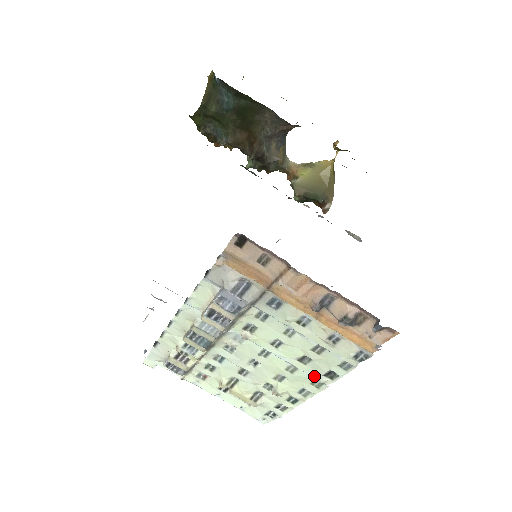
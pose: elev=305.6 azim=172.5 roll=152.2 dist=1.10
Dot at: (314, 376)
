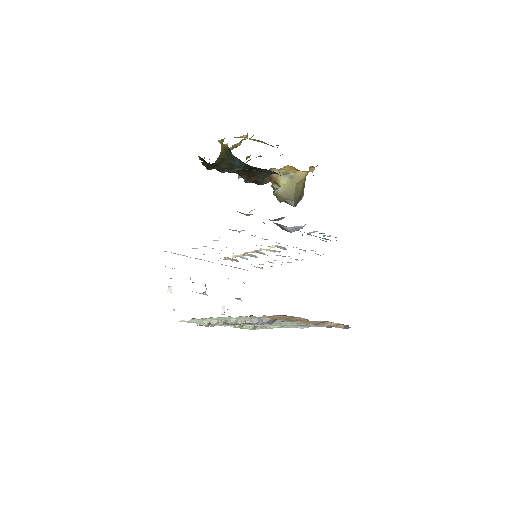
Dot at: (299, 327)
